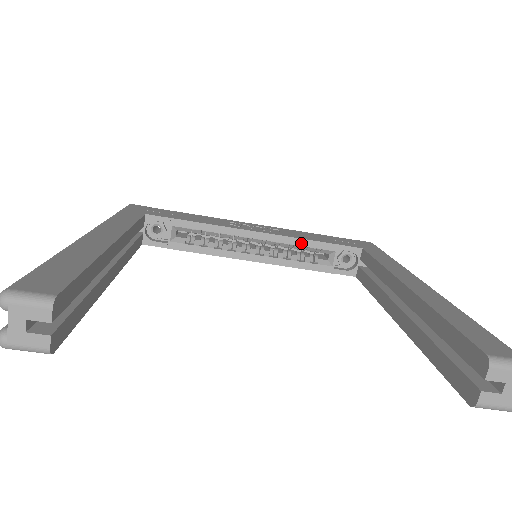
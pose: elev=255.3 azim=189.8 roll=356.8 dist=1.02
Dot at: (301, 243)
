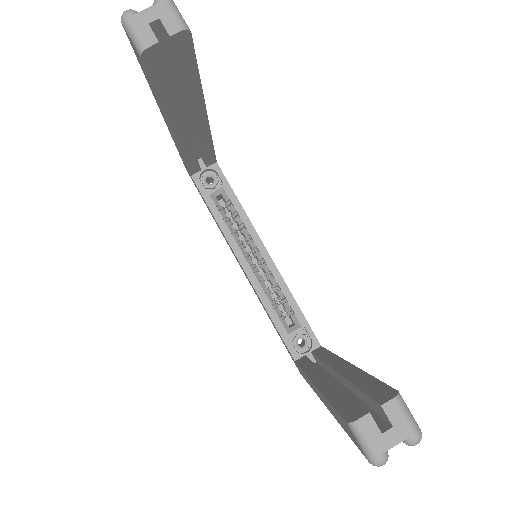
Dot at: (286, 293)
